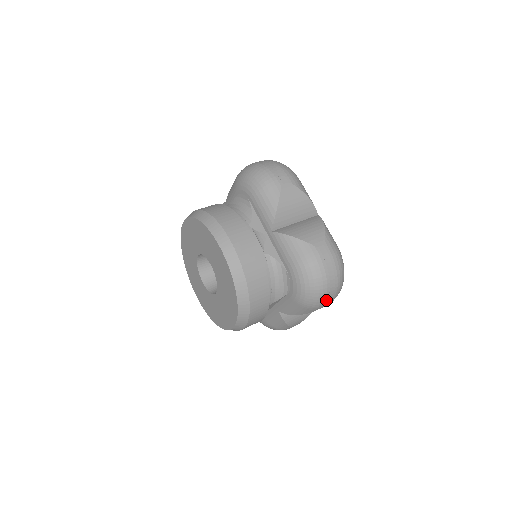
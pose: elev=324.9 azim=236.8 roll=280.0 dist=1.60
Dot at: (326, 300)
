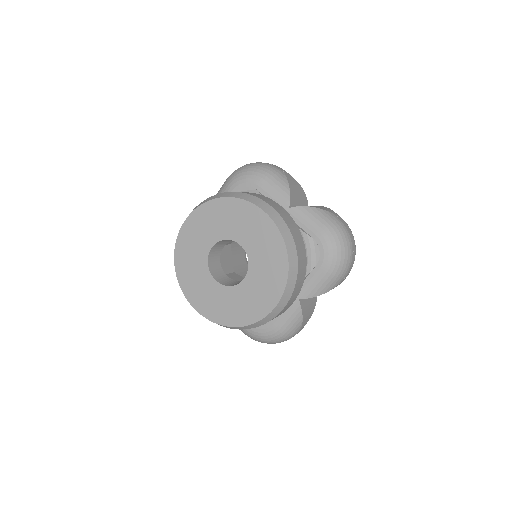
Dot at: (350, 266)
